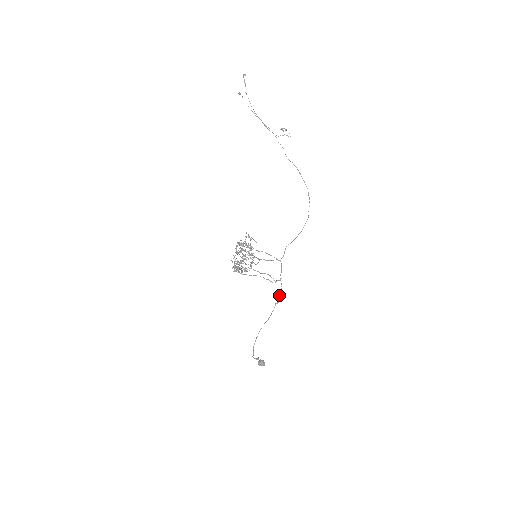
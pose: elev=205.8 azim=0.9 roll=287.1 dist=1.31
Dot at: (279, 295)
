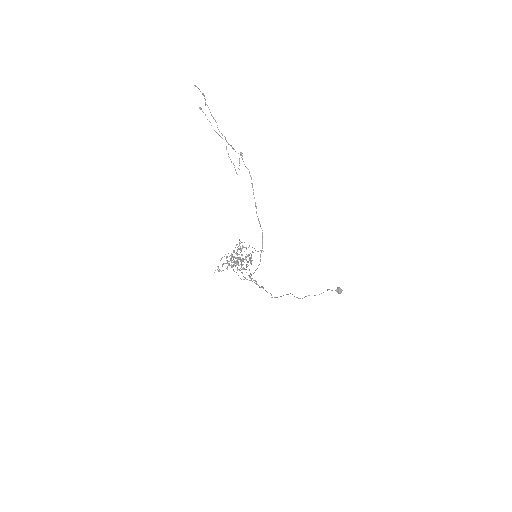
Dot at: (270, 293)
